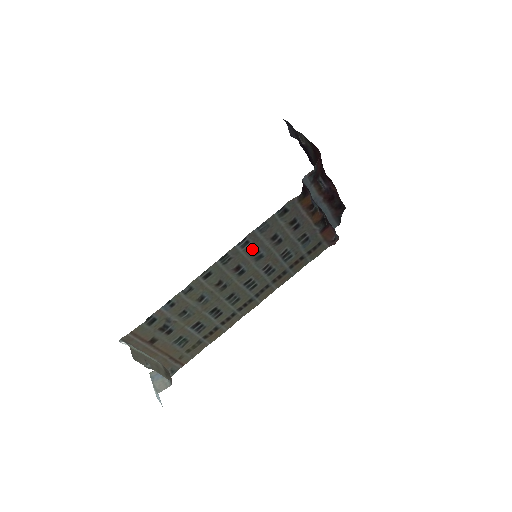
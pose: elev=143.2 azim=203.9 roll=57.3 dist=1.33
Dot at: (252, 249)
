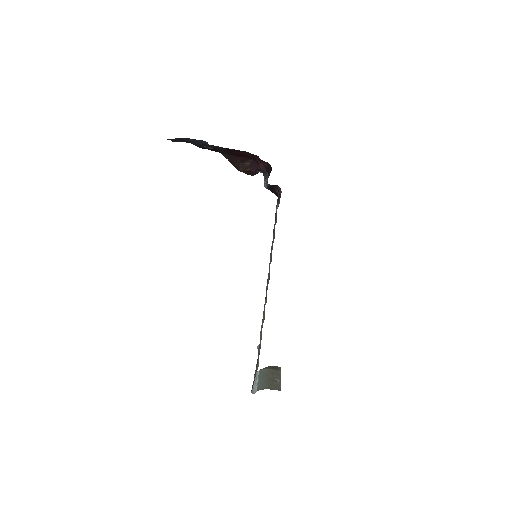
Dot at: (271, 261)
